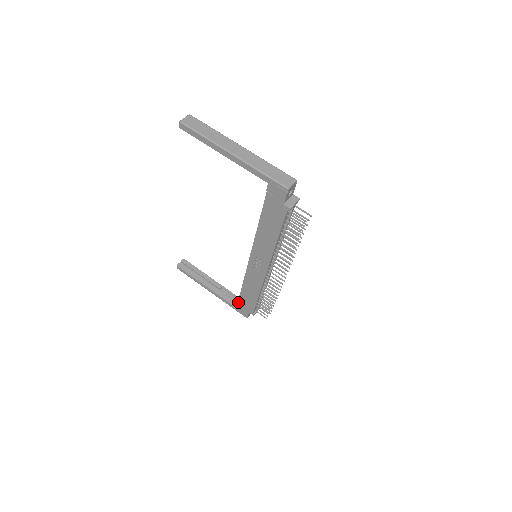
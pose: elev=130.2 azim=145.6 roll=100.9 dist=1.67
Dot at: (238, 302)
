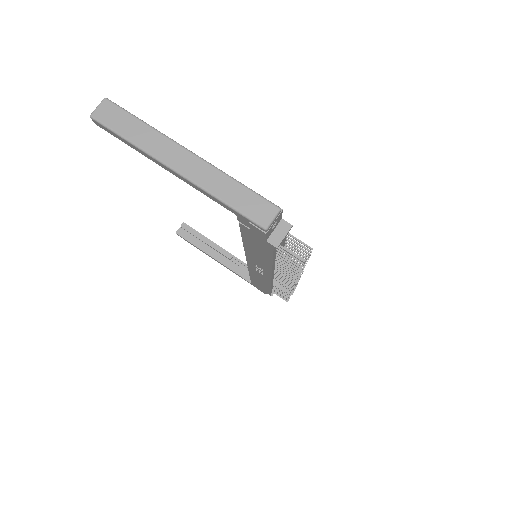
Dot at: (251, 282)
